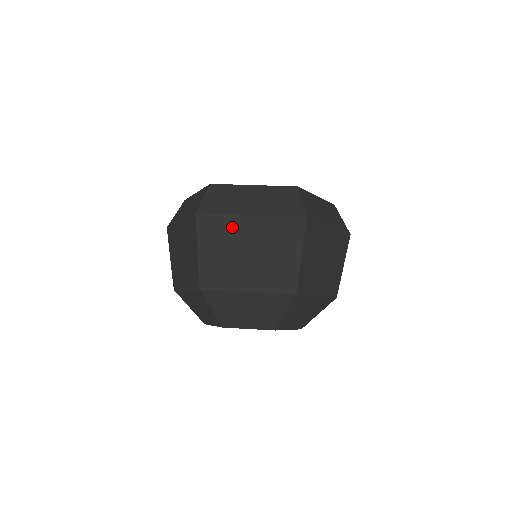
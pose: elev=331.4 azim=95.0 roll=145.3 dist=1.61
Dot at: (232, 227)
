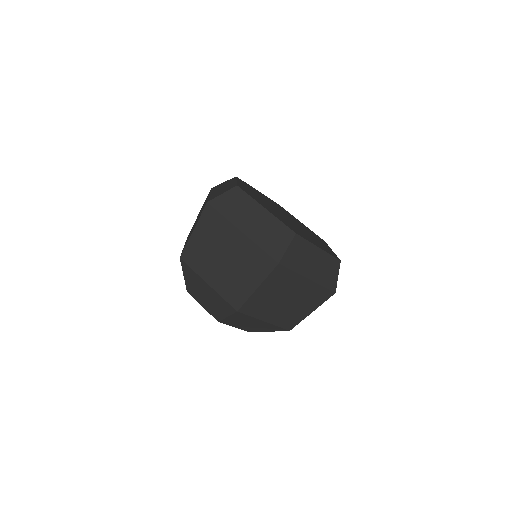
Dot at: (224, 231)
